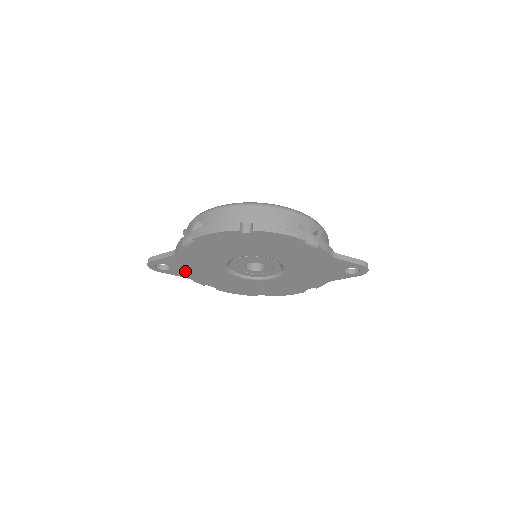
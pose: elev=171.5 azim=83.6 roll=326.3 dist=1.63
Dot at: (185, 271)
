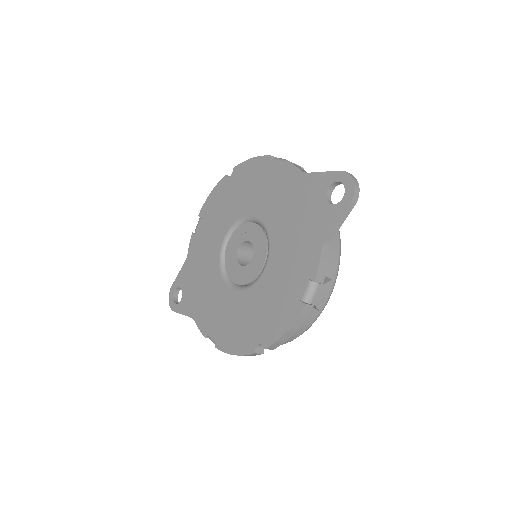
Dot at: (192, 298)
